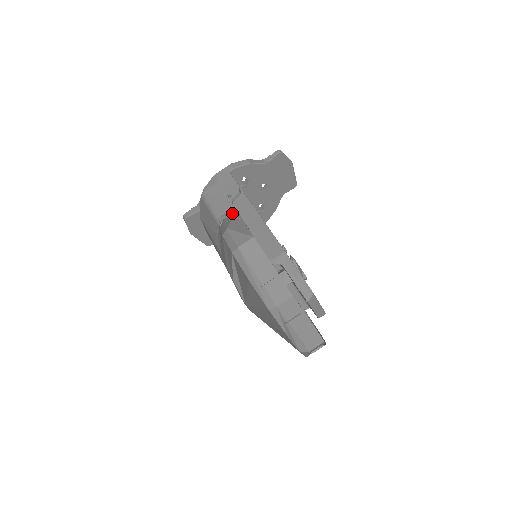
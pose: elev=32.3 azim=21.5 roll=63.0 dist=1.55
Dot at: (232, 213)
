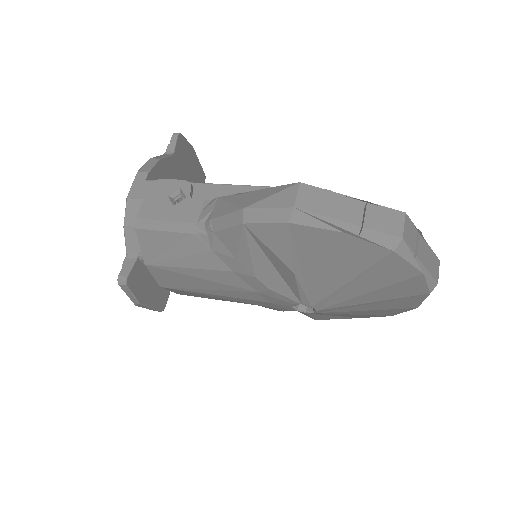
Dot at: (212, 205)
